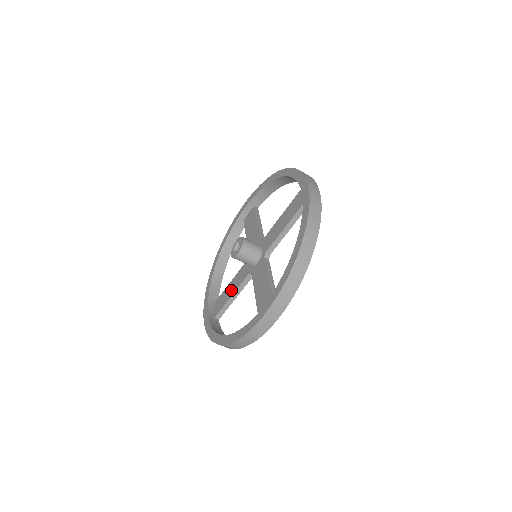
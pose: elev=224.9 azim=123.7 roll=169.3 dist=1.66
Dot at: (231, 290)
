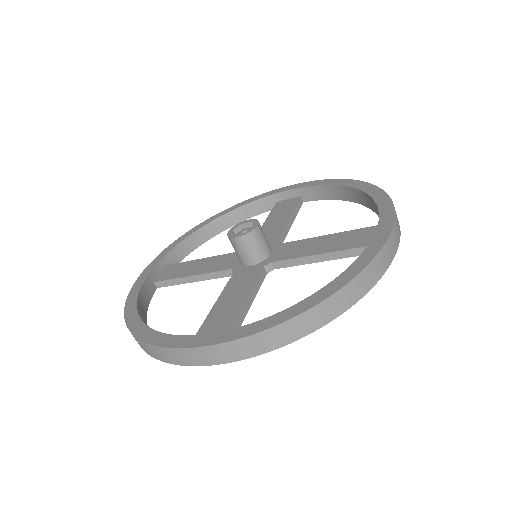
Dot at: (234, 300)
